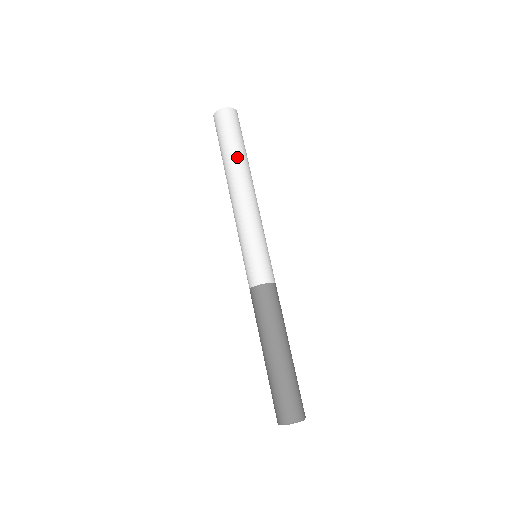
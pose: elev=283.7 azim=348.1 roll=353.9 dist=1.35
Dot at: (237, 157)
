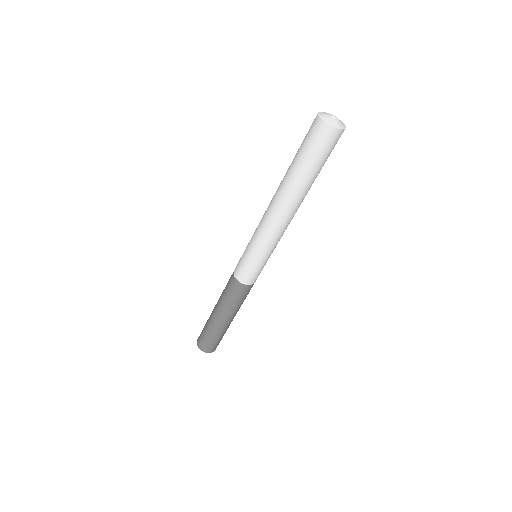
Dot at: occluded
